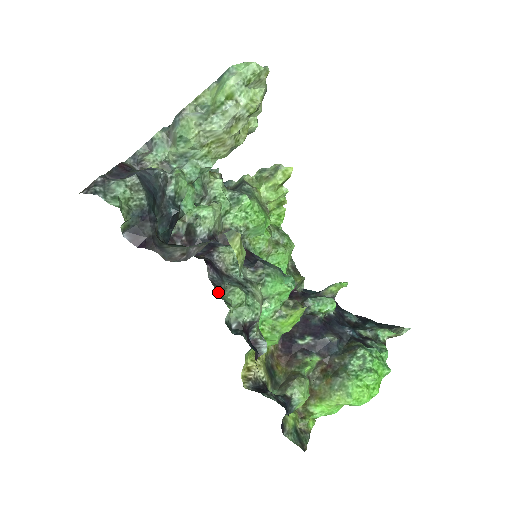
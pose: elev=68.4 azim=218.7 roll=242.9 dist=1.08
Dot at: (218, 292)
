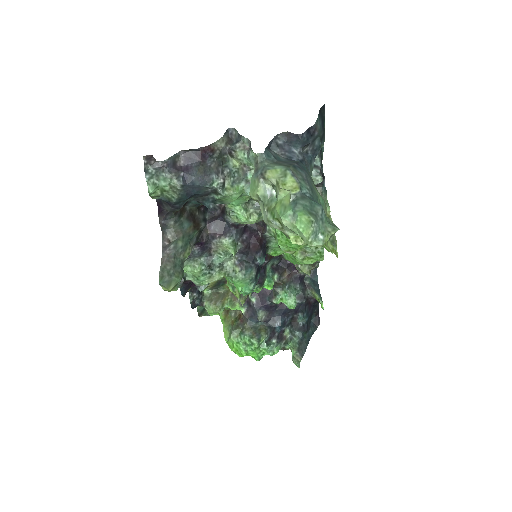
Dot at: (185, 261)
